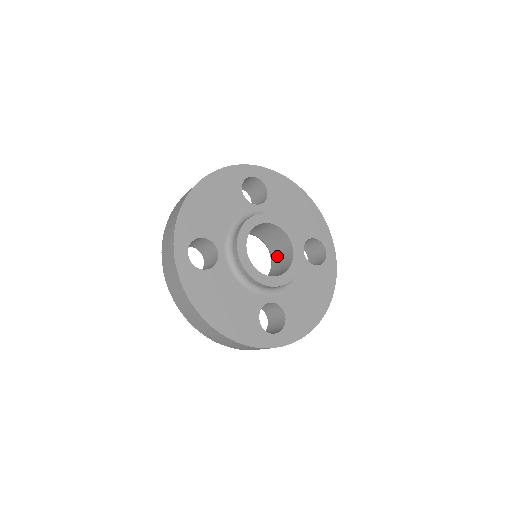
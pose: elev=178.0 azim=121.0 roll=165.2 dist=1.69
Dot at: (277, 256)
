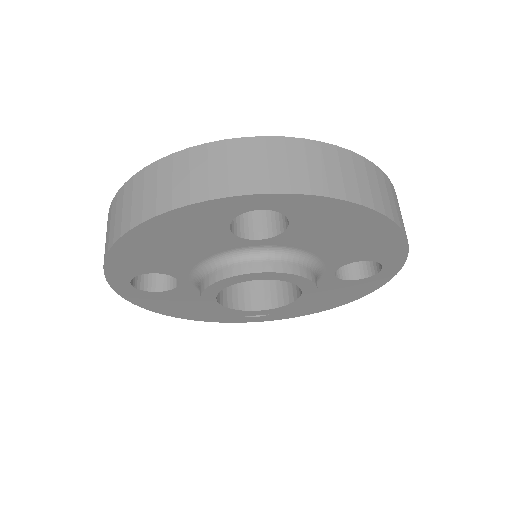
Dot at: occluded
